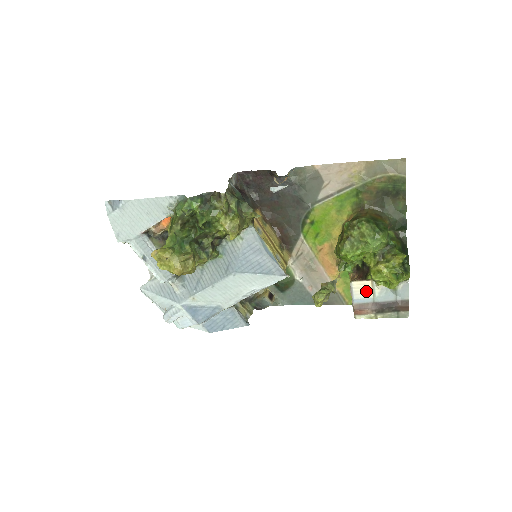
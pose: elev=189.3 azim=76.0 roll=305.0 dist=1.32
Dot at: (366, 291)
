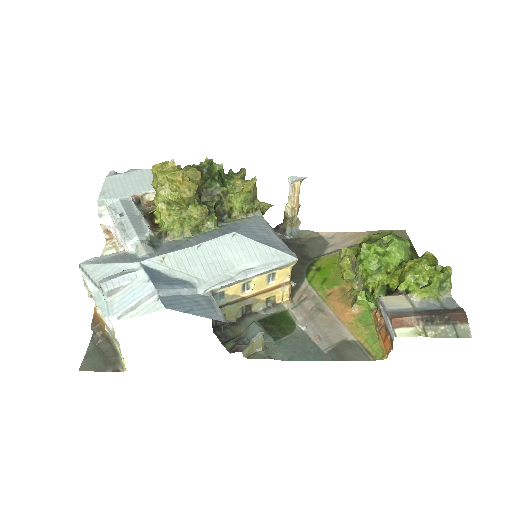
Dot at: (401, 303)
